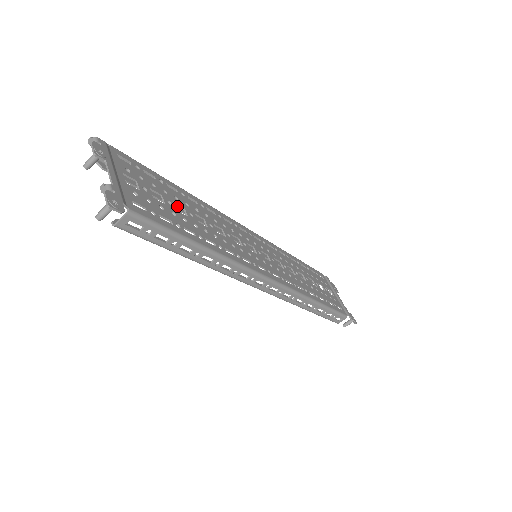
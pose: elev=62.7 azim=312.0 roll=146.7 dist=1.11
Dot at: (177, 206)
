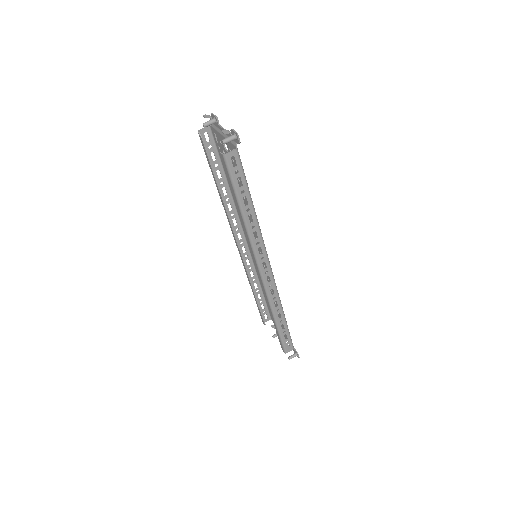
Dot at: (221, 194)
